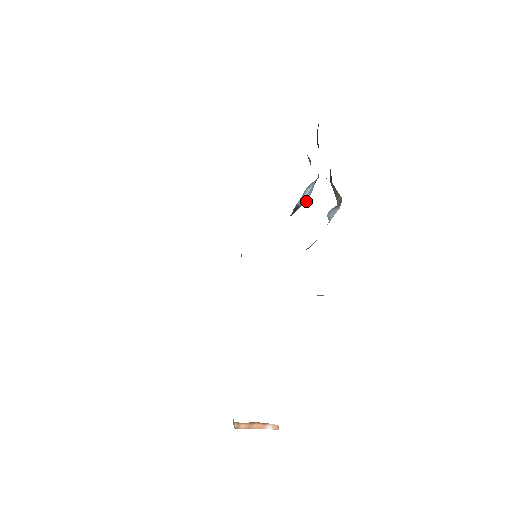
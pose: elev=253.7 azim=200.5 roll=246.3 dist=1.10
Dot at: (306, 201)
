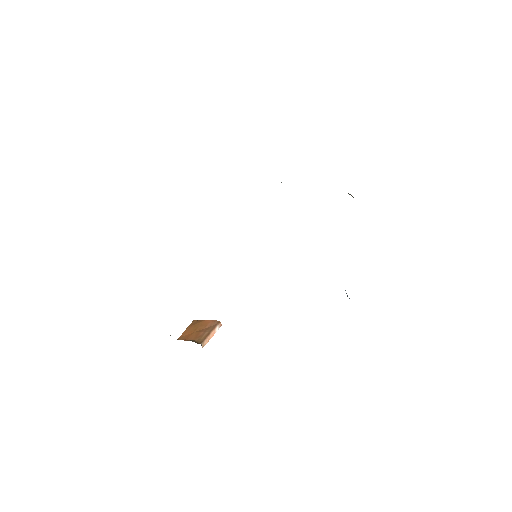
Dot at: occluded
